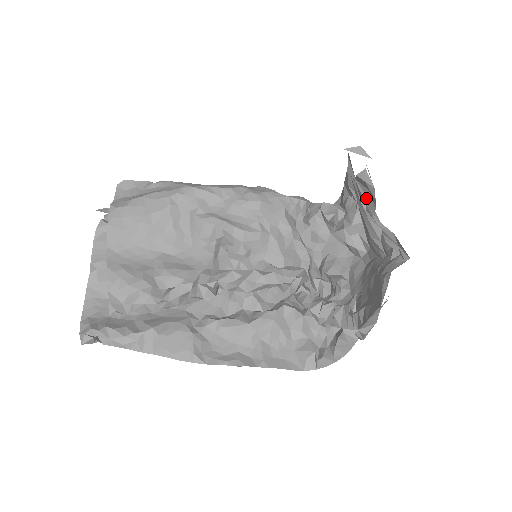
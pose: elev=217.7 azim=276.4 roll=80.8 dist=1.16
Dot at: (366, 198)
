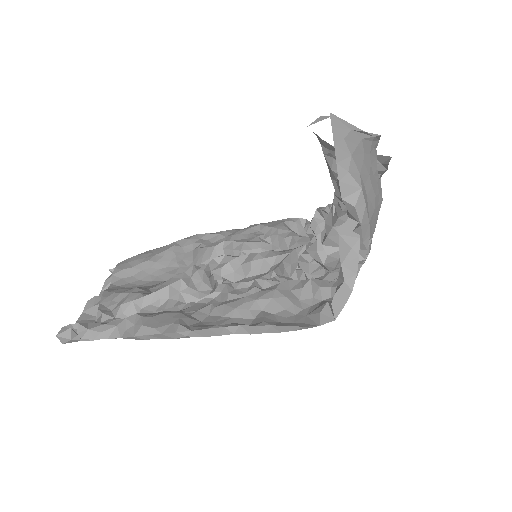
Dot at: occluded
